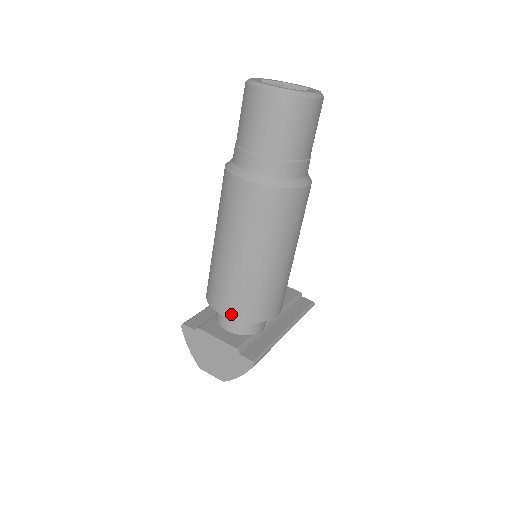
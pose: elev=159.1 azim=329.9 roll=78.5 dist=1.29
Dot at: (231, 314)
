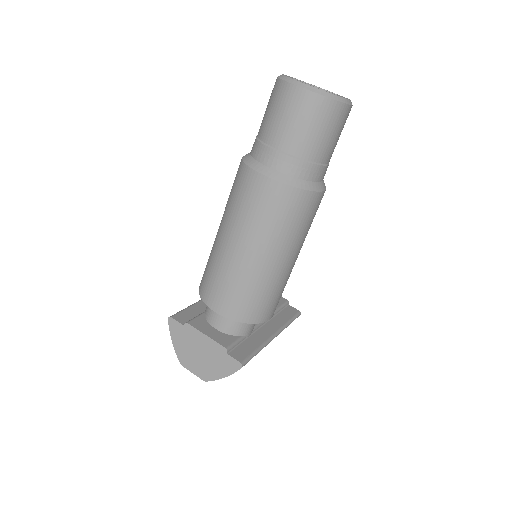
Dot at: (225, 312)
